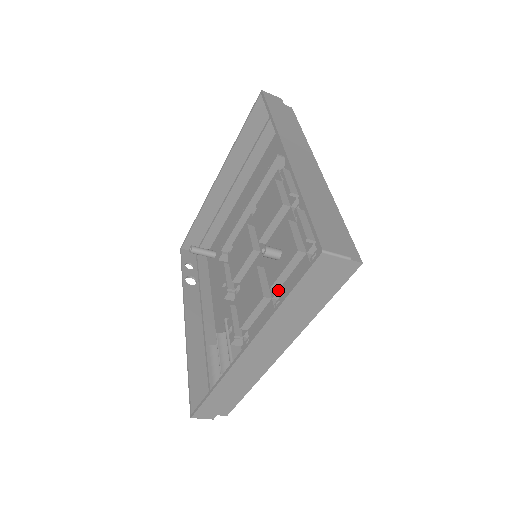
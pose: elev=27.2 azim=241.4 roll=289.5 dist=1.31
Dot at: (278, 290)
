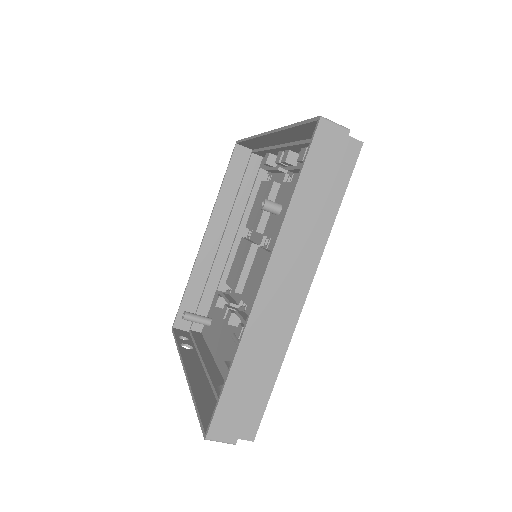
Dot at: occluded
